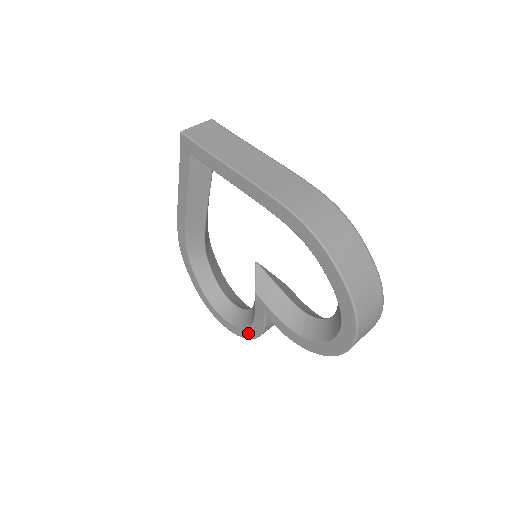
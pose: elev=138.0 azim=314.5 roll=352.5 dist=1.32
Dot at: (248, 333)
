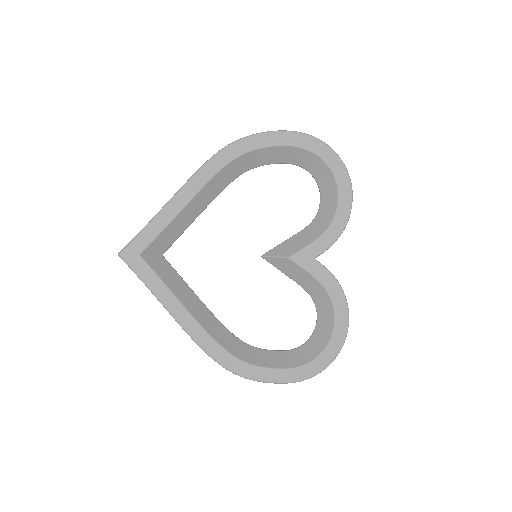
Dot at: (340, 309)
